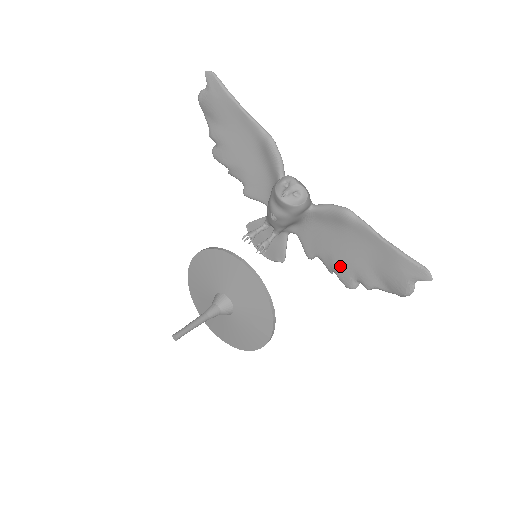
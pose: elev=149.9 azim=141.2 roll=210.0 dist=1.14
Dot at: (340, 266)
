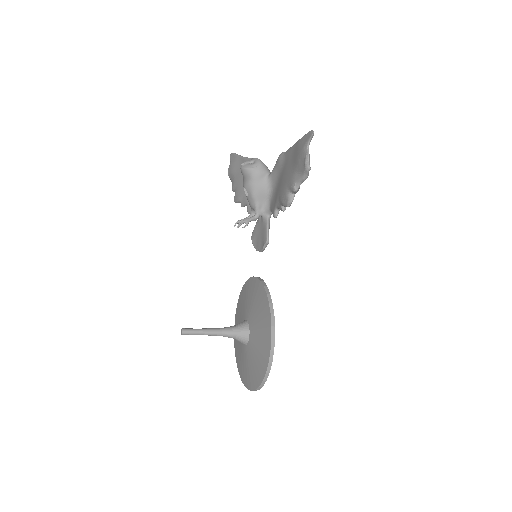
Dot at: (282, 194)
